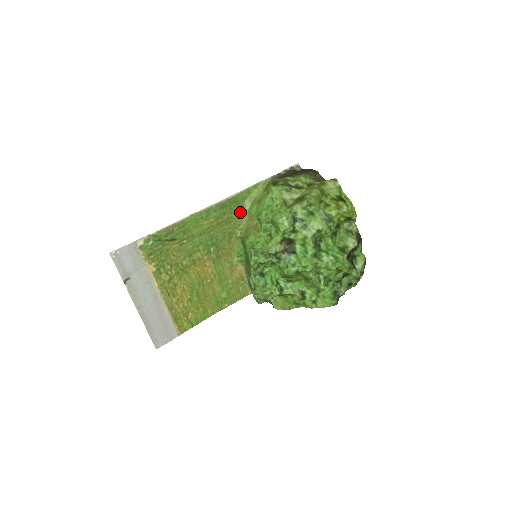
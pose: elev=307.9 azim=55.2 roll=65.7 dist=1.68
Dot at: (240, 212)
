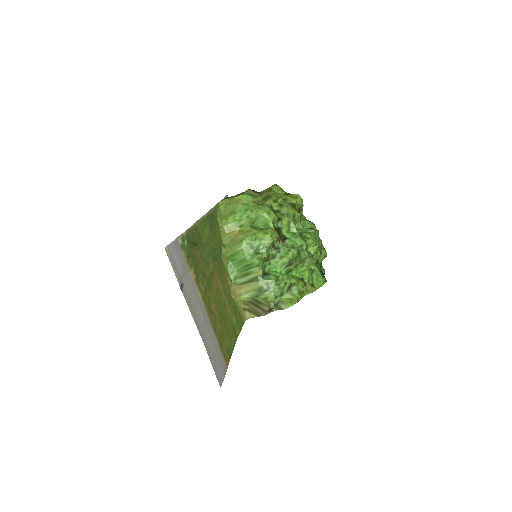
Dot at: (218, 228)
